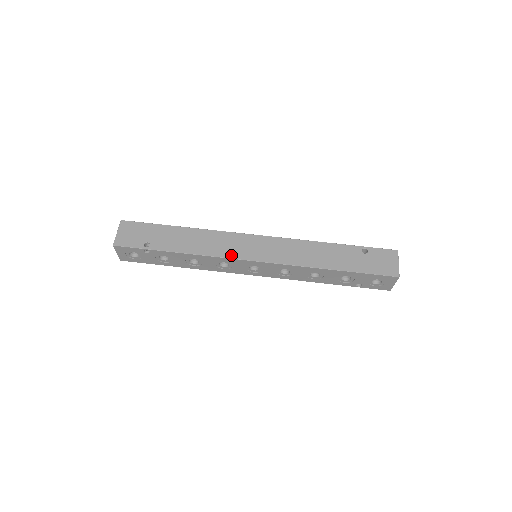
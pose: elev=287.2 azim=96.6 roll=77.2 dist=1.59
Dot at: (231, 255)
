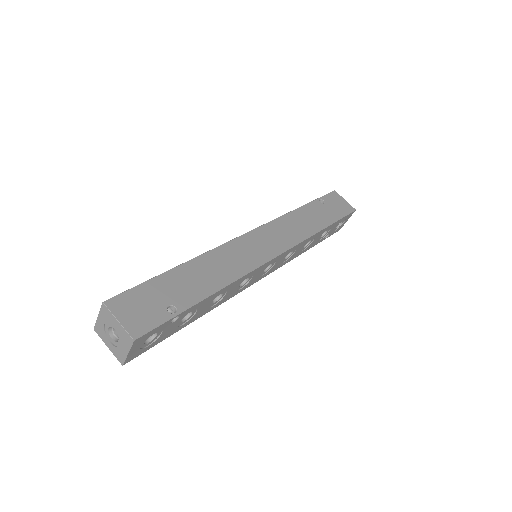
Dot at: (255, 264)
